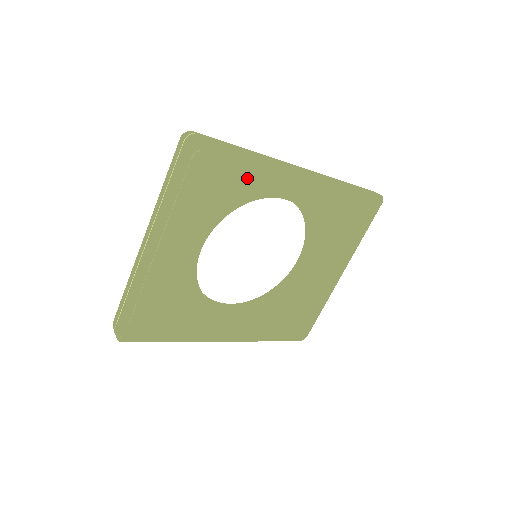
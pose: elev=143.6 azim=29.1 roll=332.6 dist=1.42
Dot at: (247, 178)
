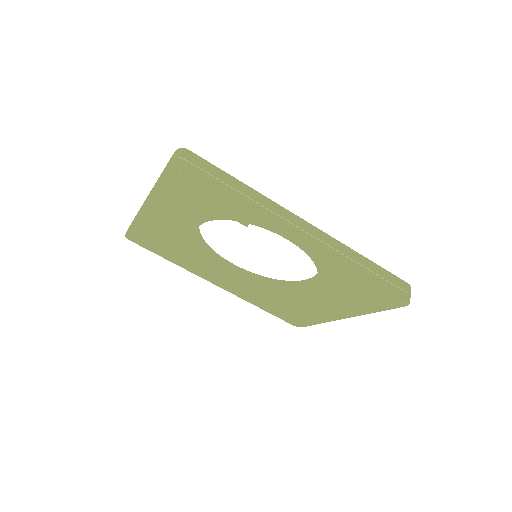
Dot at: (244, 207)
